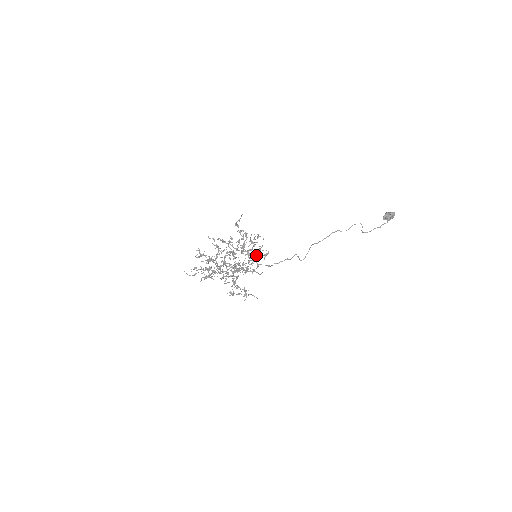
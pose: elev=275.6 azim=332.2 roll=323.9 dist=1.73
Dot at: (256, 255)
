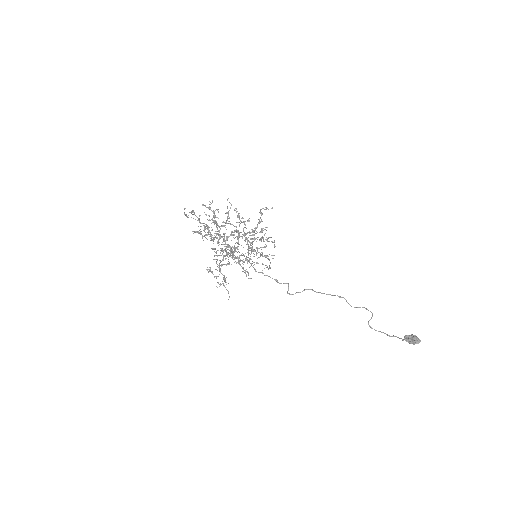
Dot at: occluded
